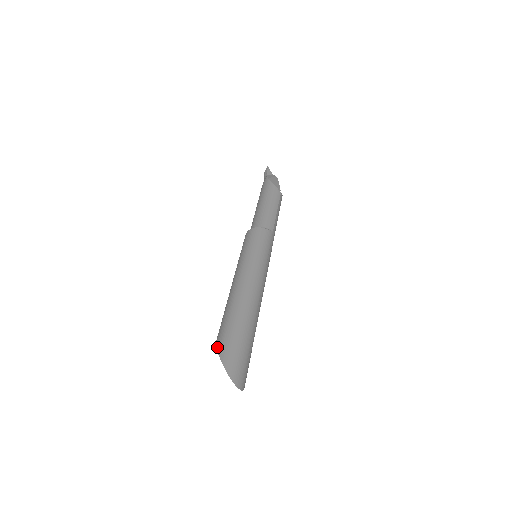
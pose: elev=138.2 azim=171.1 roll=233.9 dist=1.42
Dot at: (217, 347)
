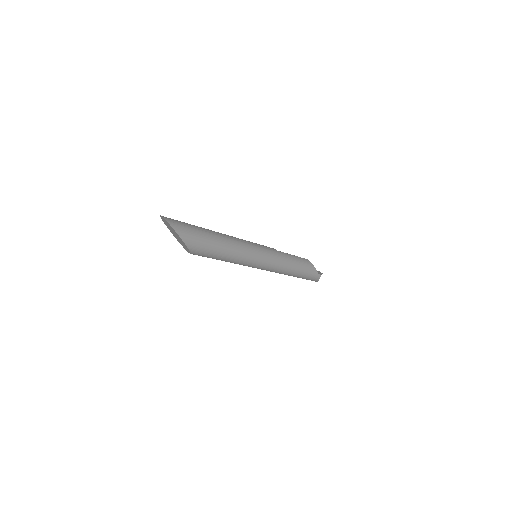
Dot at: occluded
